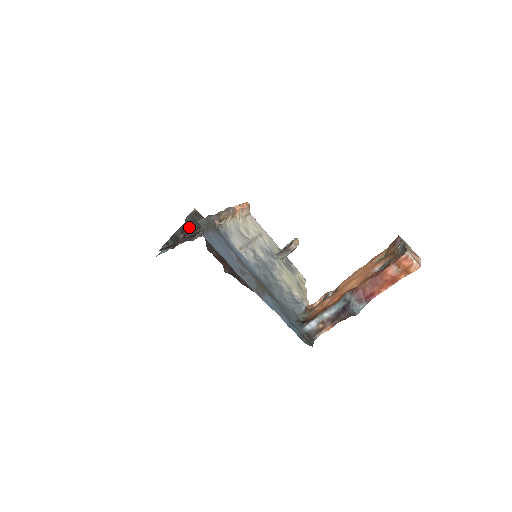
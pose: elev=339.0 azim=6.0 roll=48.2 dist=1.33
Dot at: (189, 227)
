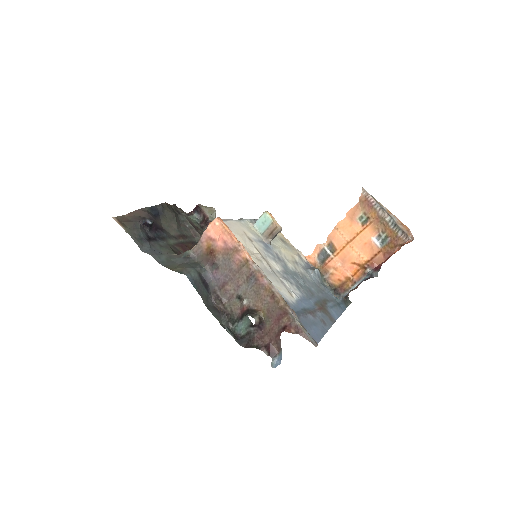
Dot at: (257, 319)
